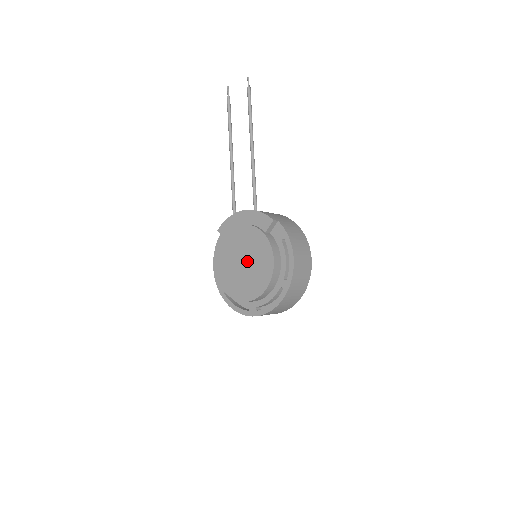
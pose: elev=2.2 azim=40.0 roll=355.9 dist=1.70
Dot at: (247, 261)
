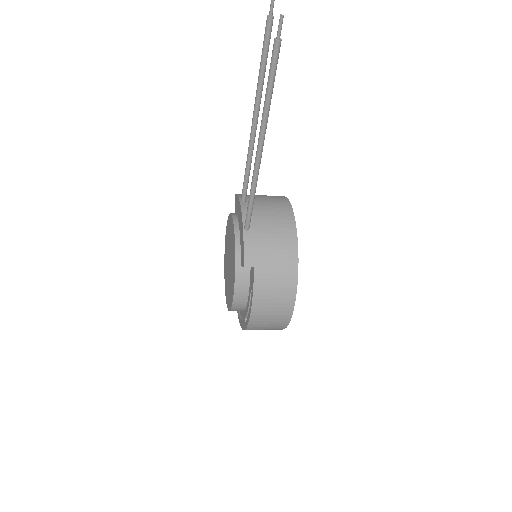
Dot at: (229, 266)
